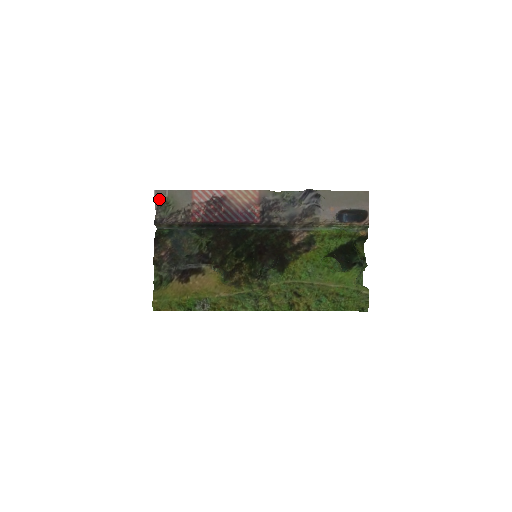
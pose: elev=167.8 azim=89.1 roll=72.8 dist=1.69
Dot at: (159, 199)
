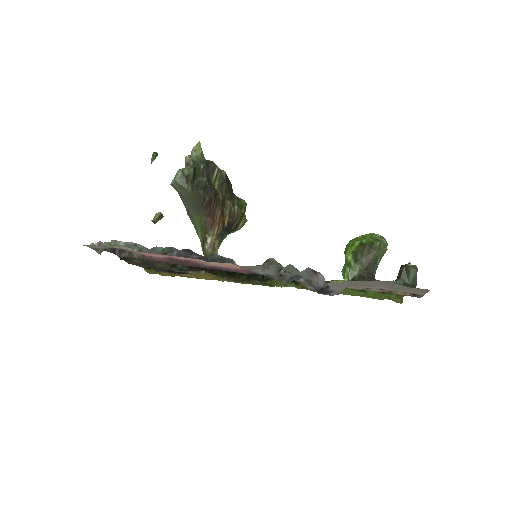
Dot at: (94, 249)
